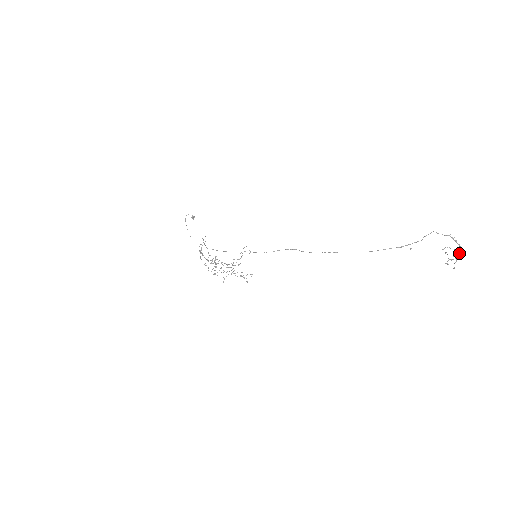
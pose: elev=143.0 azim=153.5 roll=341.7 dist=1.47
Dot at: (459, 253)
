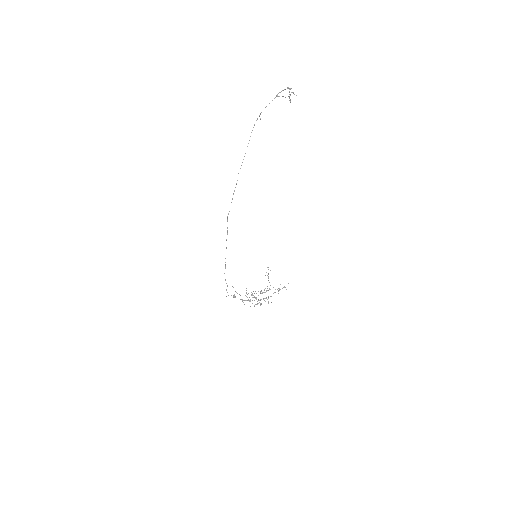
Dot at: (290, 89)
